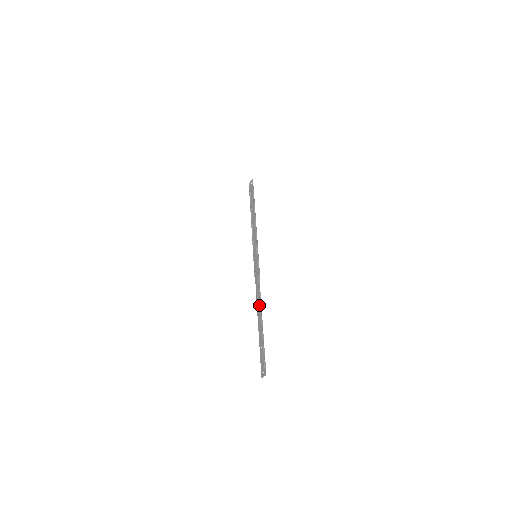
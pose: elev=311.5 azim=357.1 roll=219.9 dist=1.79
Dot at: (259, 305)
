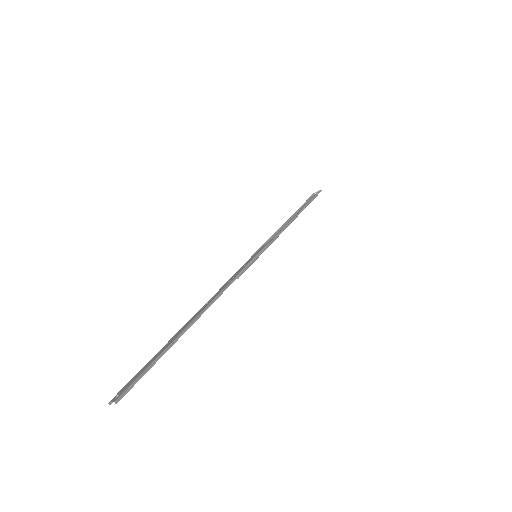
Dot at: (204, 306)
